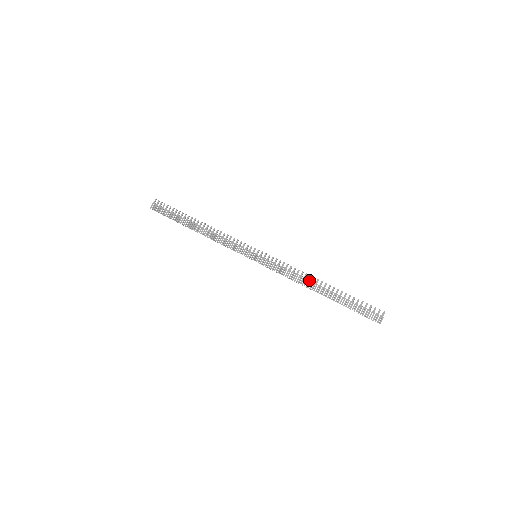
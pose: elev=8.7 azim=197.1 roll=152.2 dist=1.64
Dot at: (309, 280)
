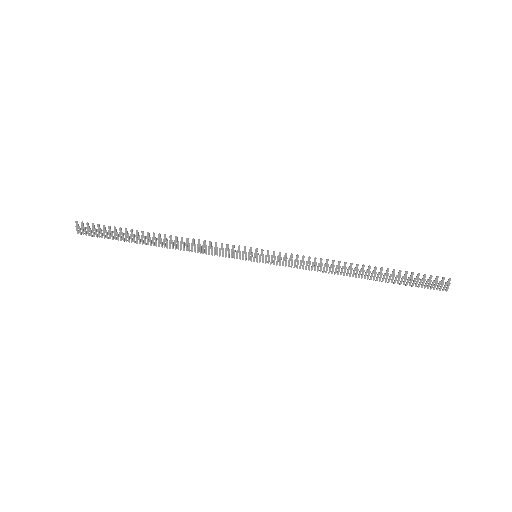
Dot at: (339, 267)
